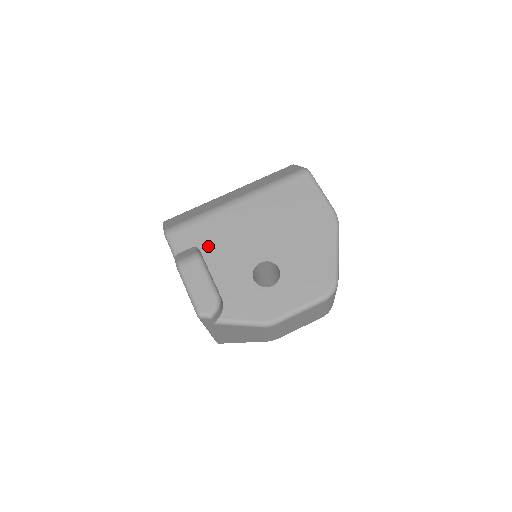
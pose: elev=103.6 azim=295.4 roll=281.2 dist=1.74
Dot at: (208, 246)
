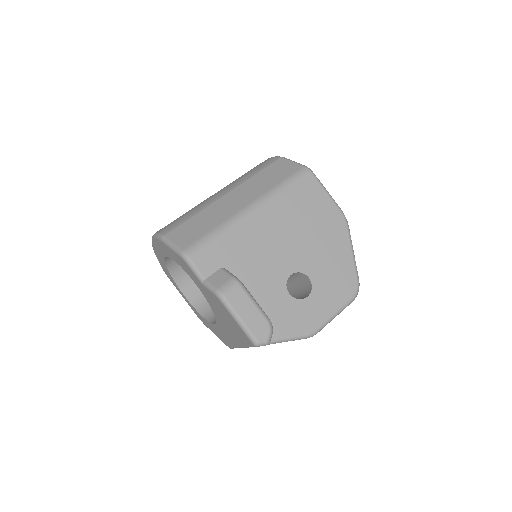
Dot at: (236, 265)
